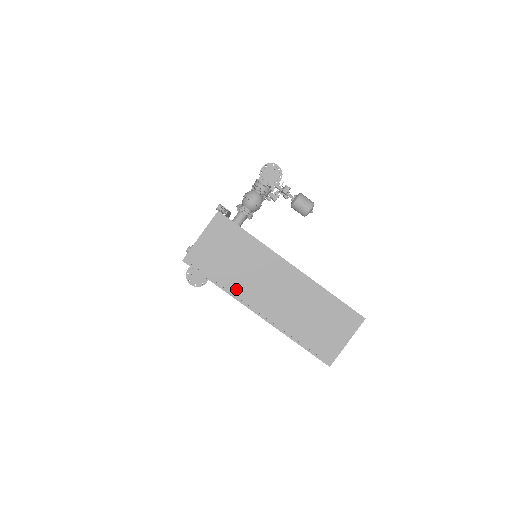
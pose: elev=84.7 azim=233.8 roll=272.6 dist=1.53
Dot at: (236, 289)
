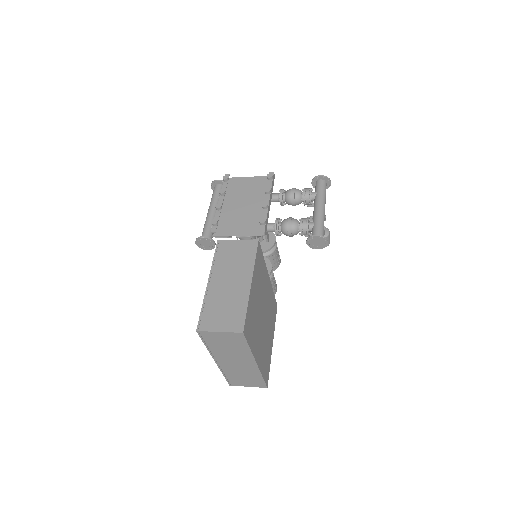
Dot at: (215, 352)
